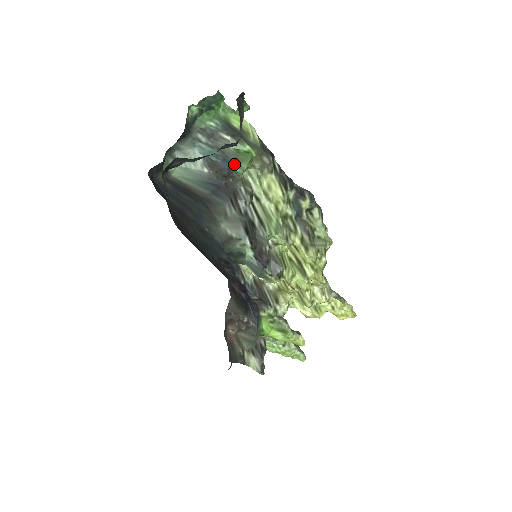
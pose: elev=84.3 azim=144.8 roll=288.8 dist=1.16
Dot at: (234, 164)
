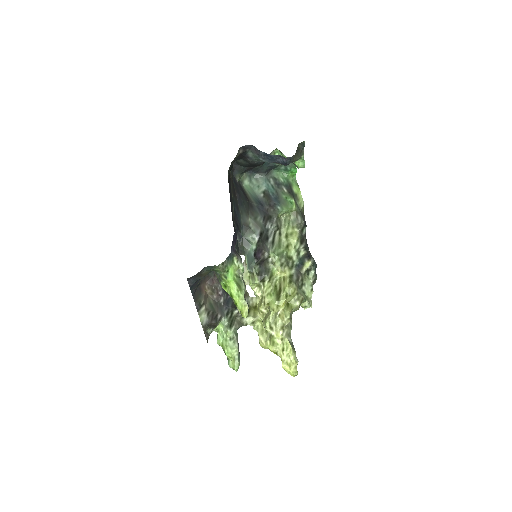
Dot at: (280, 204)
